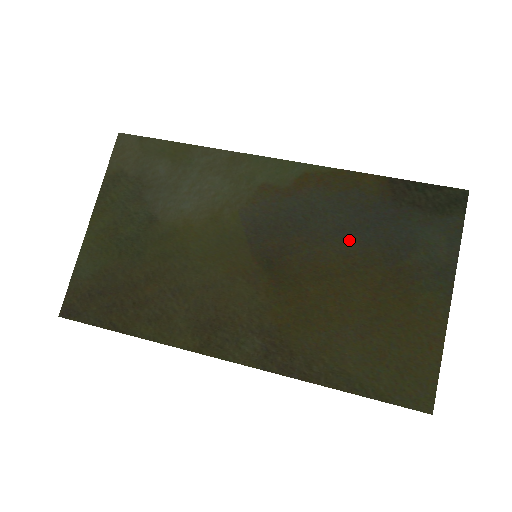
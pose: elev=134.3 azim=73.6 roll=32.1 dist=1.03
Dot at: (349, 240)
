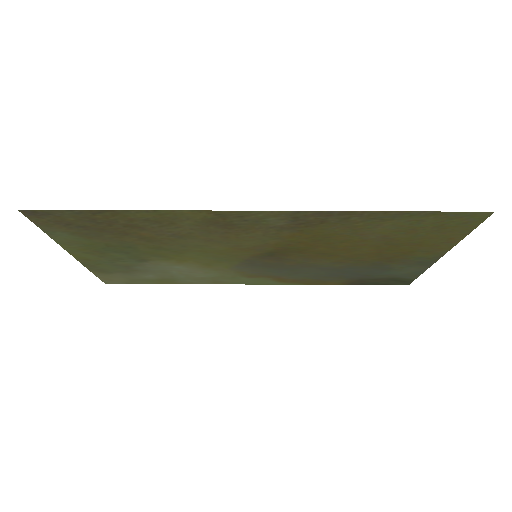
Dot at: (336, 267)
